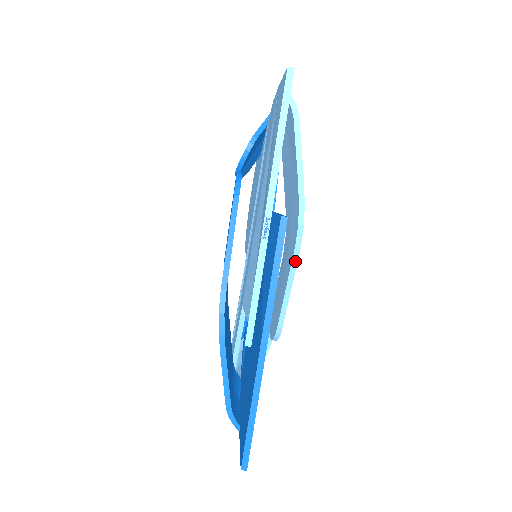
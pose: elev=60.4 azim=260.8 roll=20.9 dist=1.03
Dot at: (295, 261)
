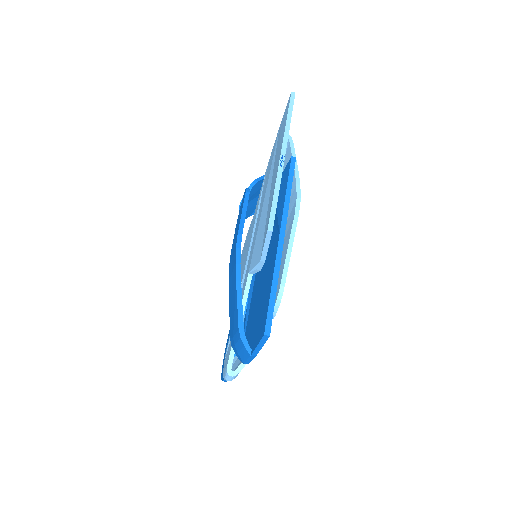
Dot at: (295, 225)
